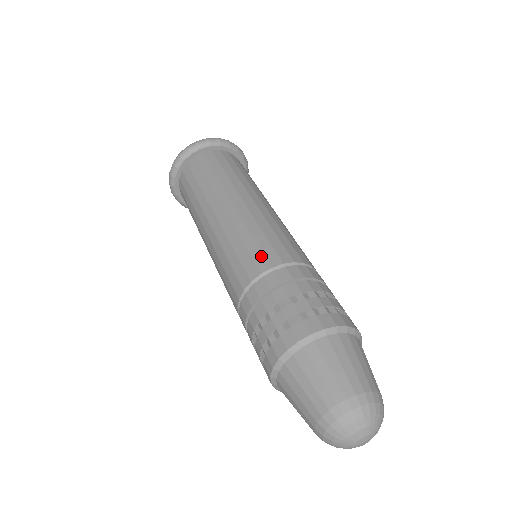
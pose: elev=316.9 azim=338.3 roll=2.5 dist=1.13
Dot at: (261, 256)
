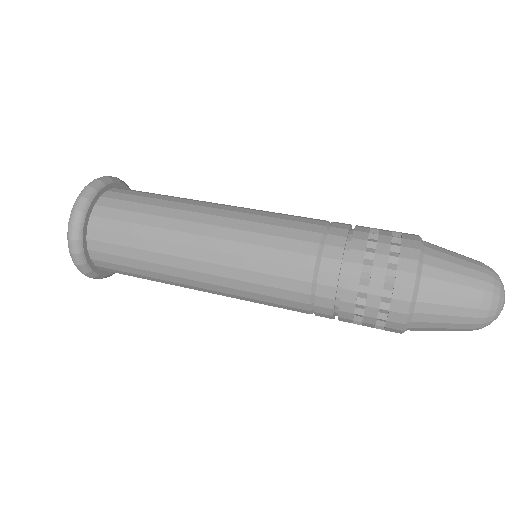
Dot at: occluded
